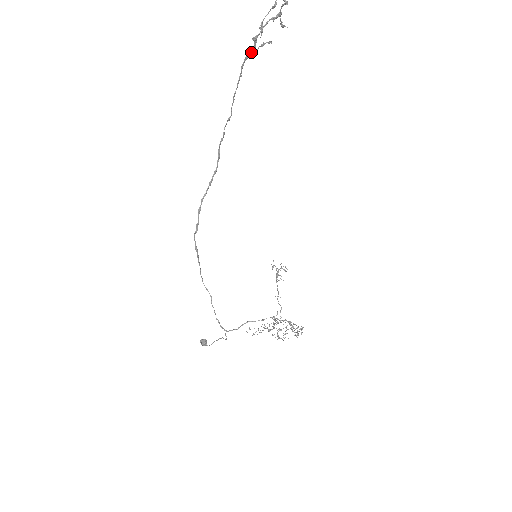
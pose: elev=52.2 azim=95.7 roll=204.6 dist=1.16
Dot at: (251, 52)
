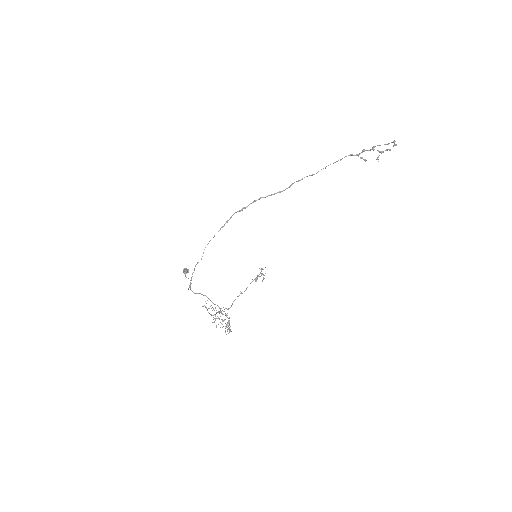
Dot at: (356, 155)
